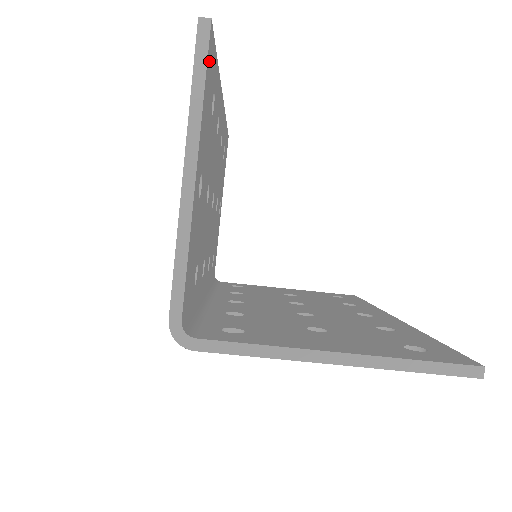
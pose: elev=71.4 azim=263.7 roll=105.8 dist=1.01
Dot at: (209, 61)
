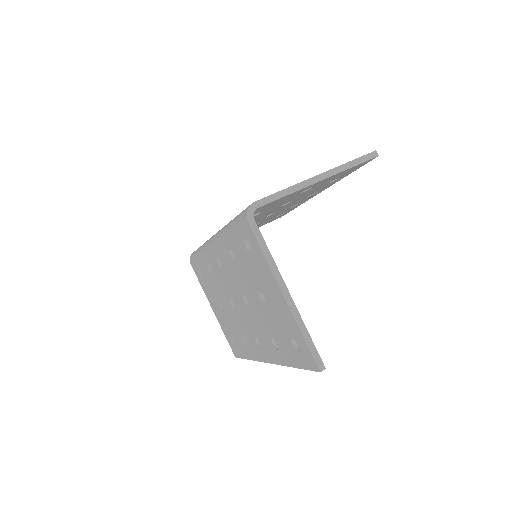
Dot at: (362, 164)
